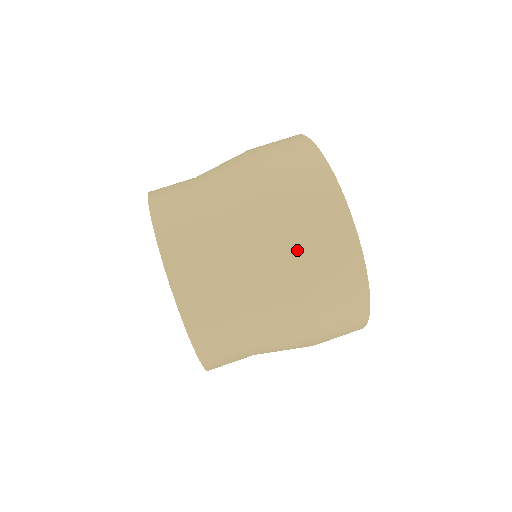
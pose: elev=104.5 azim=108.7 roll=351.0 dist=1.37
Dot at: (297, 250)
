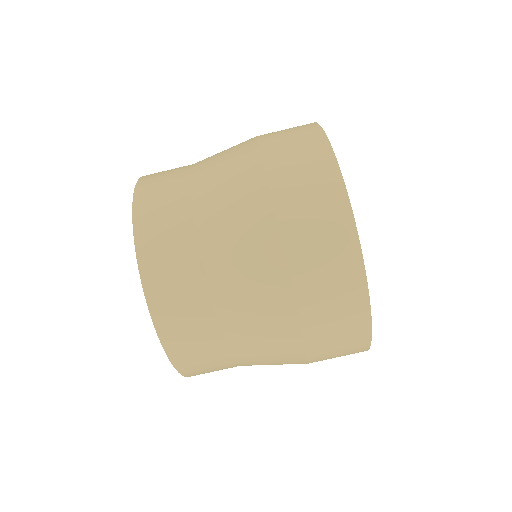
Dot at: (268, 181)
